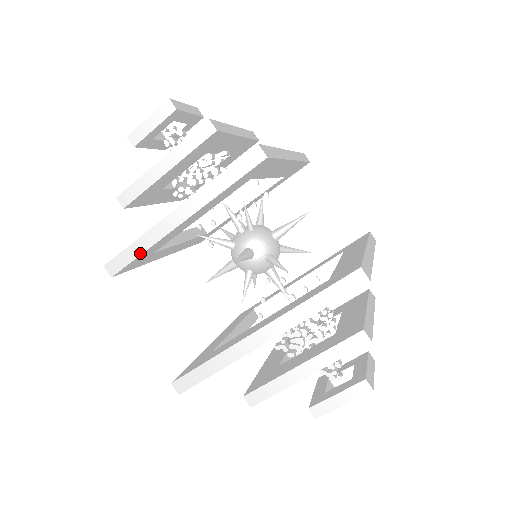
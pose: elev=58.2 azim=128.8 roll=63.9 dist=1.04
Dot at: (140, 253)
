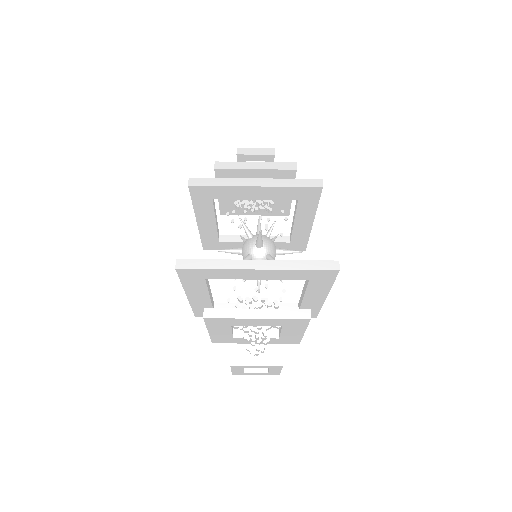
Dot at: (217, 185)
